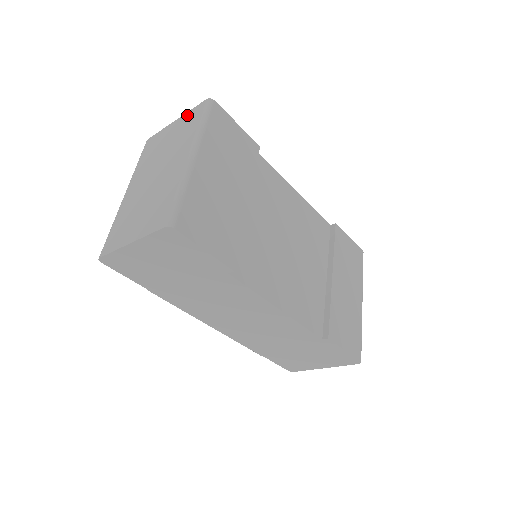
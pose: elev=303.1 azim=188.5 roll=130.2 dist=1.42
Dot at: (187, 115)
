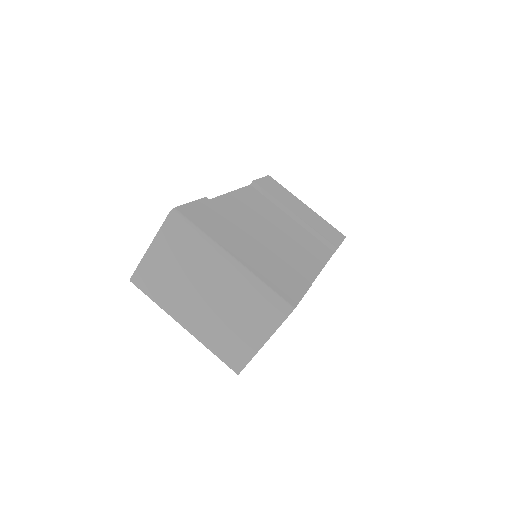
Dot at: (162, 236)
